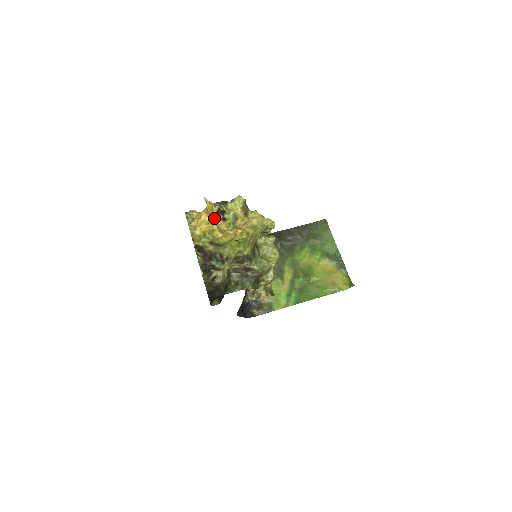
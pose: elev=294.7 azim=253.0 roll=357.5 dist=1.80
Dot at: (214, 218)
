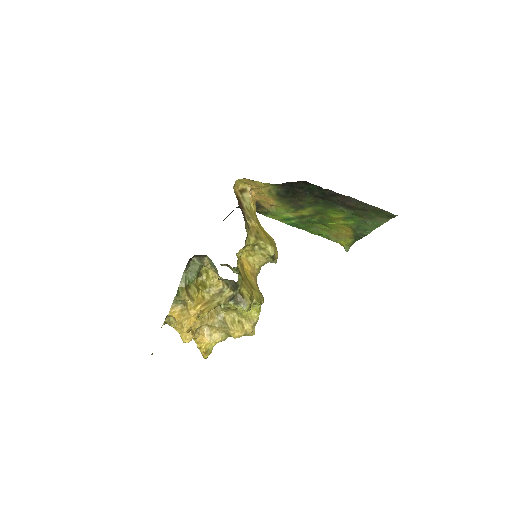
Dot at: occluded
